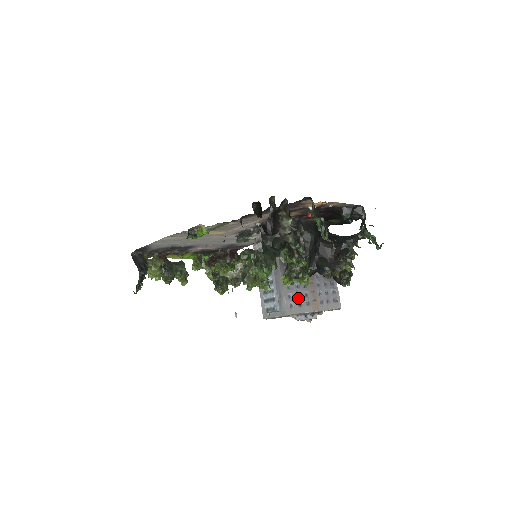
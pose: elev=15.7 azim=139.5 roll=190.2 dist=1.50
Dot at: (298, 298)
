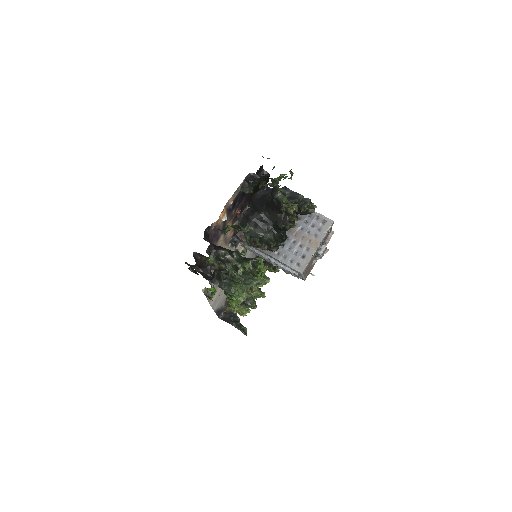
Dot at: (298, 255)
